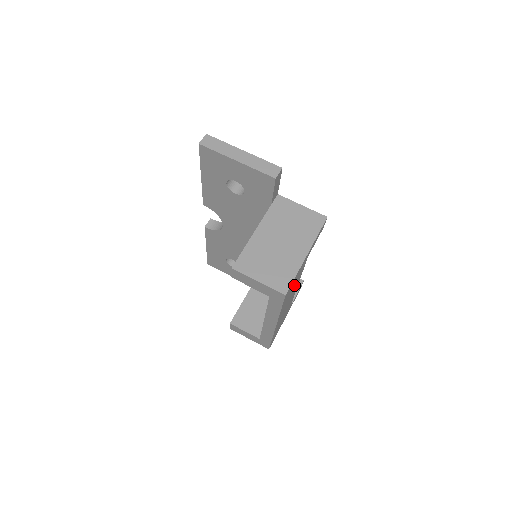
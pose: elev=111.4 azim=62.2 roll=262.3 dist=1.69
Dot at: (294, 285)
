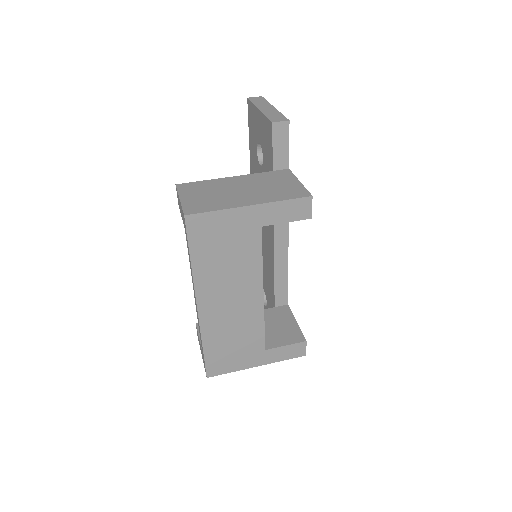
Dot at: (232, 255)
